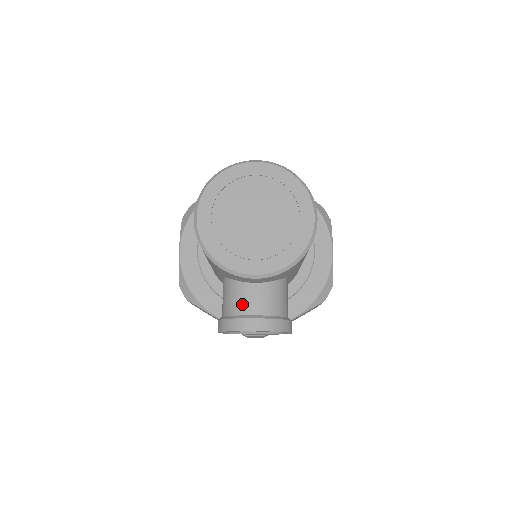
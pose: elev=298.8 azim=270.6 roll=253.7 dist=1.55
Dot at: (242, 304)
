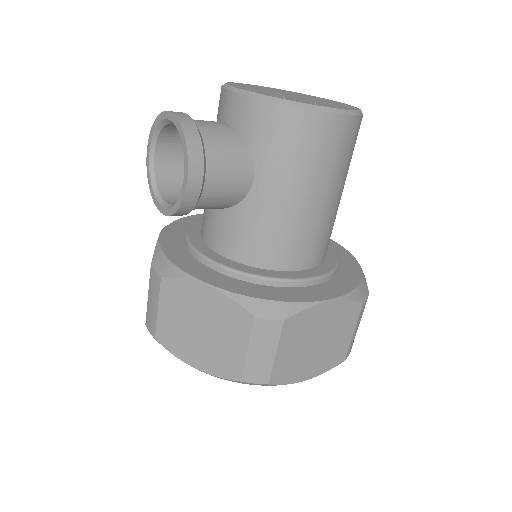
Dot at: occluded
